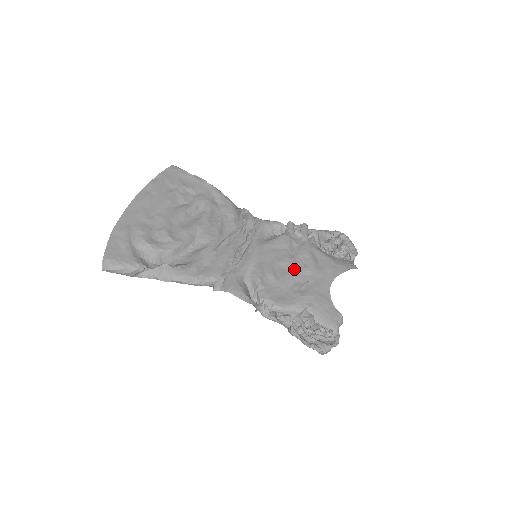
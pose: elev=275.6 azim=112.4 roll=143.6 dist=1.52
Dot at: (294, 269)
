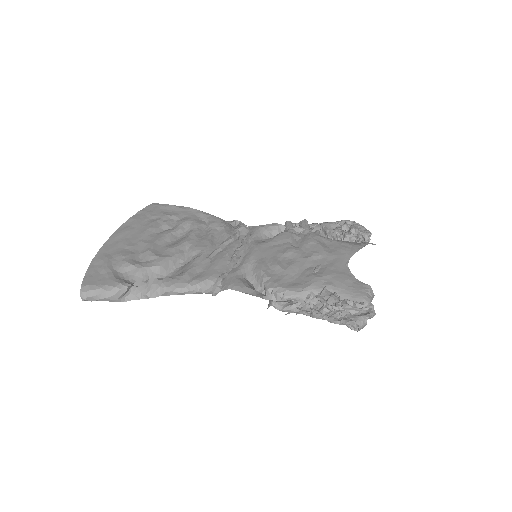
Dot at: (301, 257)
